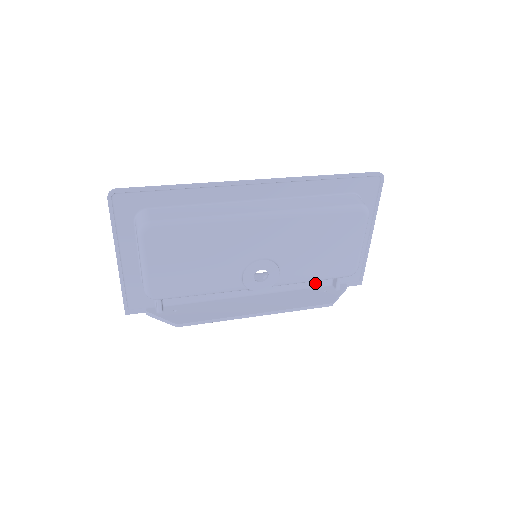
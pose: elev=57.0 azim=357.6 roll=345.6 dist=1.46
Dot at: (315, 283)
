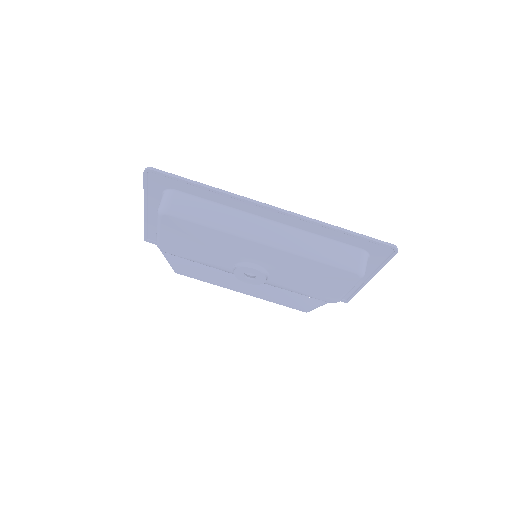
Dot at: occluded
